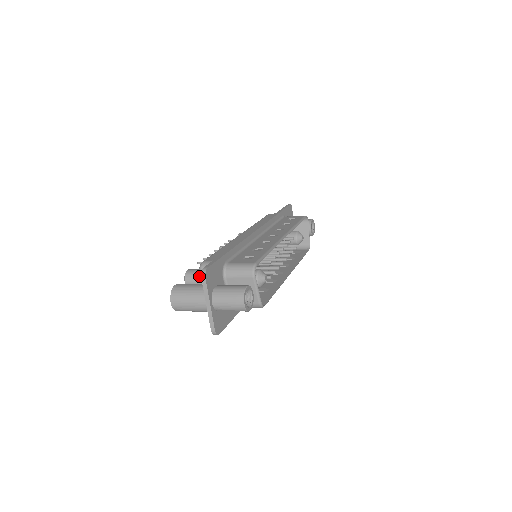
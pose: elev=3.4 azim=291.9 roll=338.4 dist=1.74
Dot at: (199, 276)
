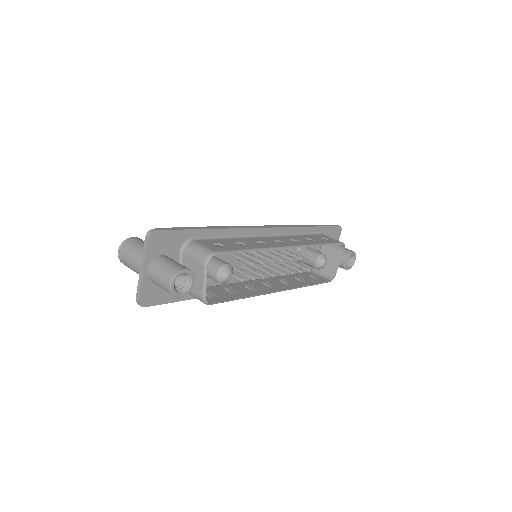
Dot at: occluded
